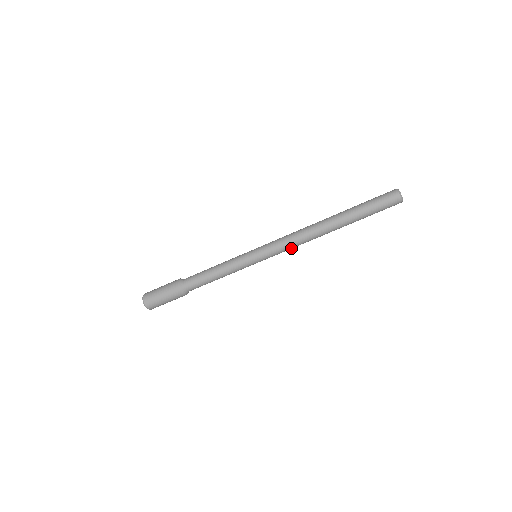
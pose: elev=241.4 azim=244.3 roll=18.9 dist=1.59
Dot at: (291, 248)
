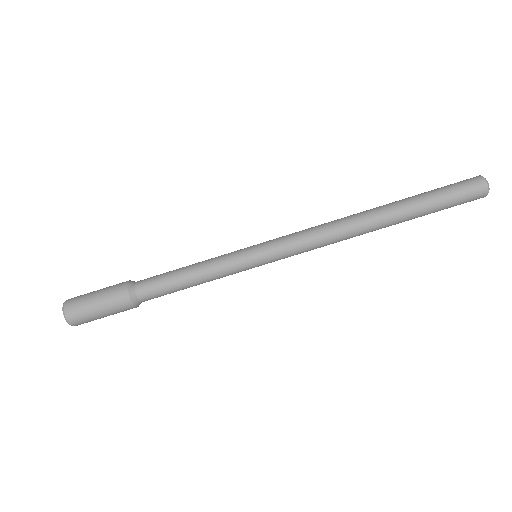
Dot at: (312, 249)
